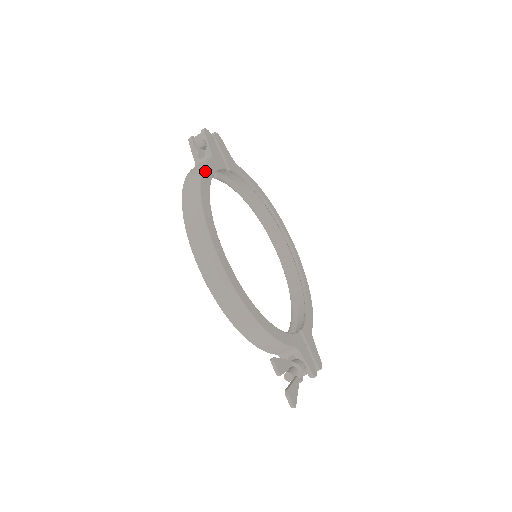
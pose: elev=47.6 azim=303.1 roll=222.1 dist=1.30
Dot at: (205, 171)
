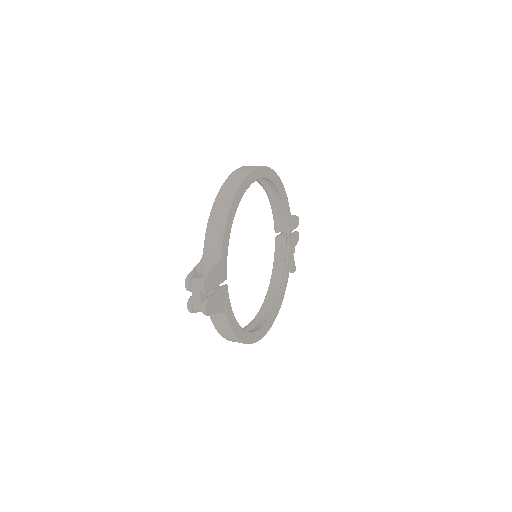
Dot at: (234, 330)
